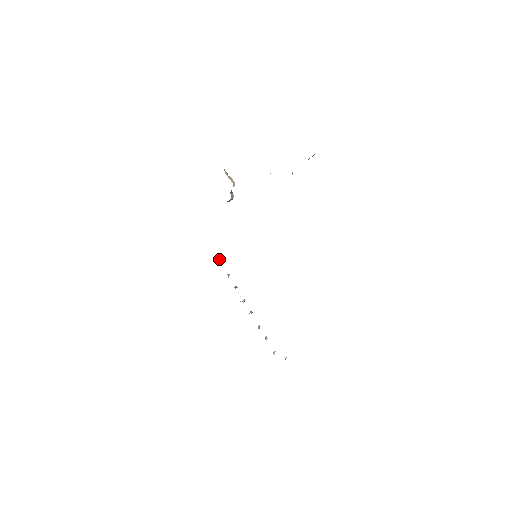
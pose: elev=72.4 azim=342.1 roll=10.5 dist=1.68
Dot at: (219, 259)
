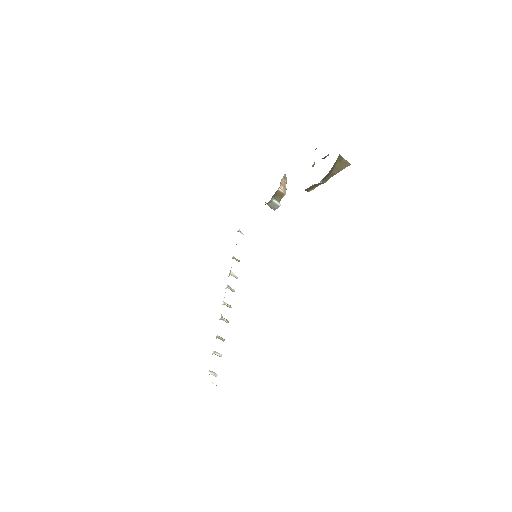
Dot at: occluded
